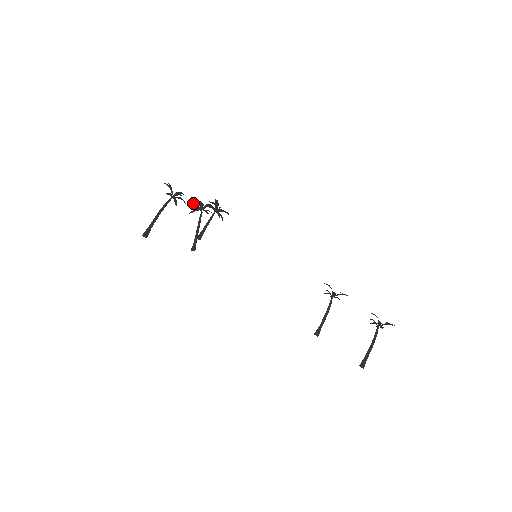
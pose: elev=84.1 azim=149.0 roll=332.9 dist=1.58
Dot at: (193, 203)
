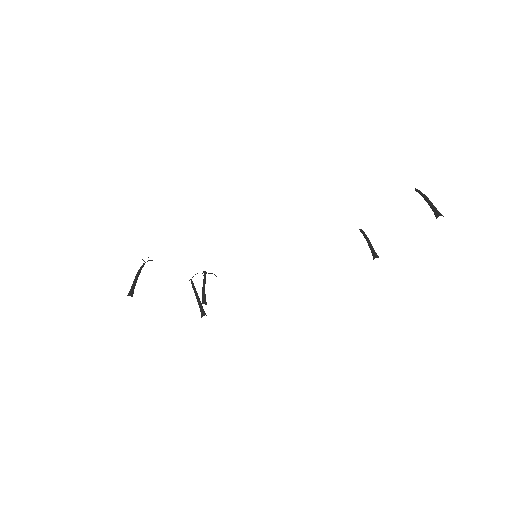
Dot at: occluded
